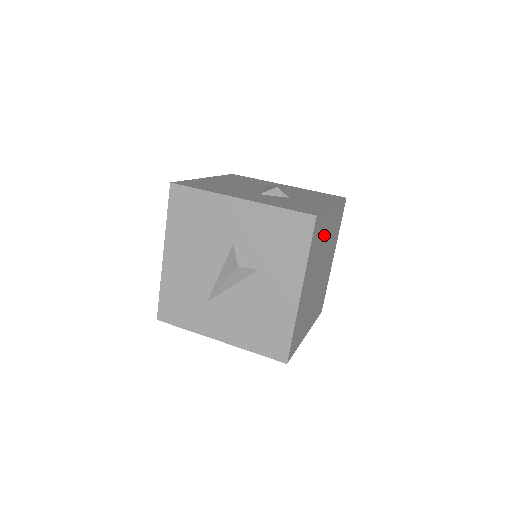
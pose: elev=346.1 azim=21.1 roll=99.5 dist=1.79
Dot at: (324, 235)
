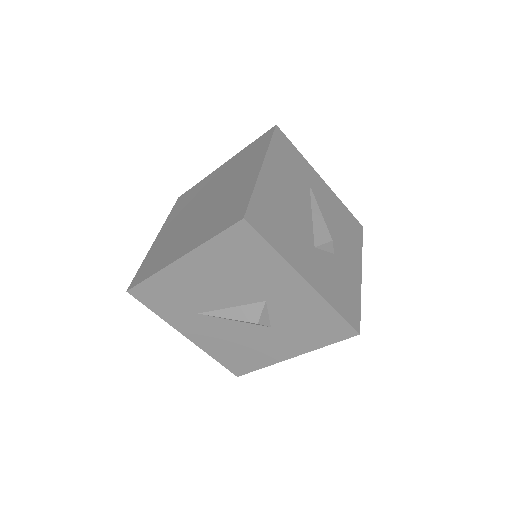
Dot at: occluded
